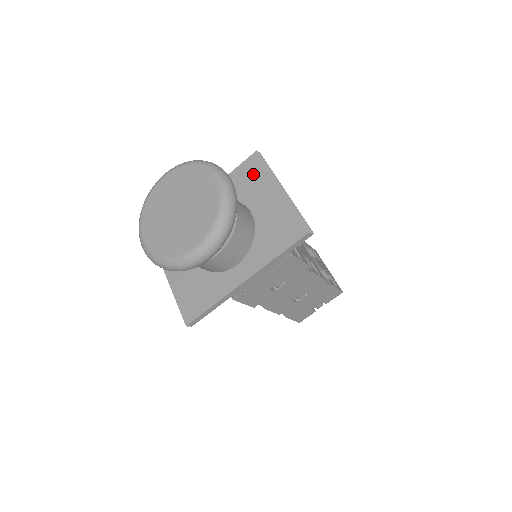
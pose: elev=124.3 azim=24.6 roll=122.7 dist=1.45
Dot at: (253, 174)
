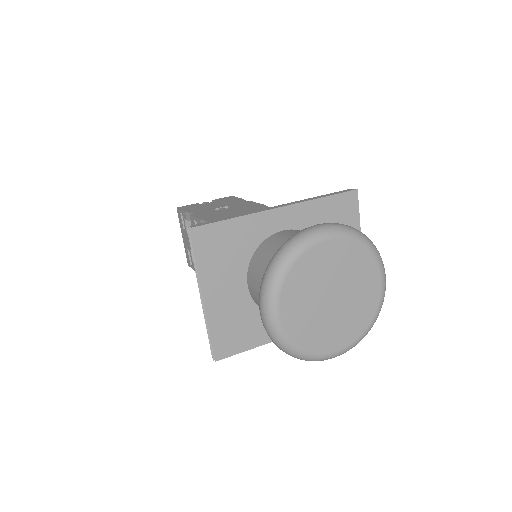
Dot at: (344, 217)
